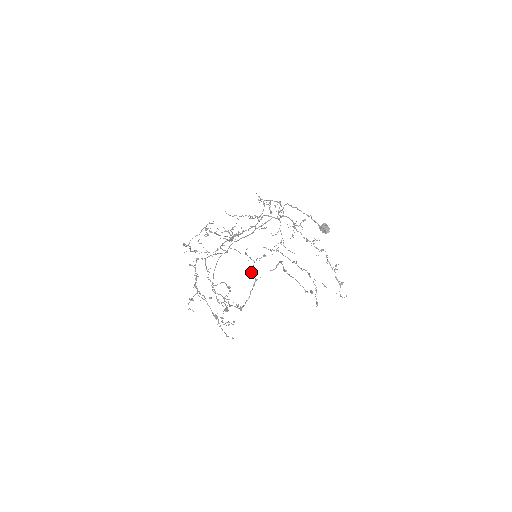
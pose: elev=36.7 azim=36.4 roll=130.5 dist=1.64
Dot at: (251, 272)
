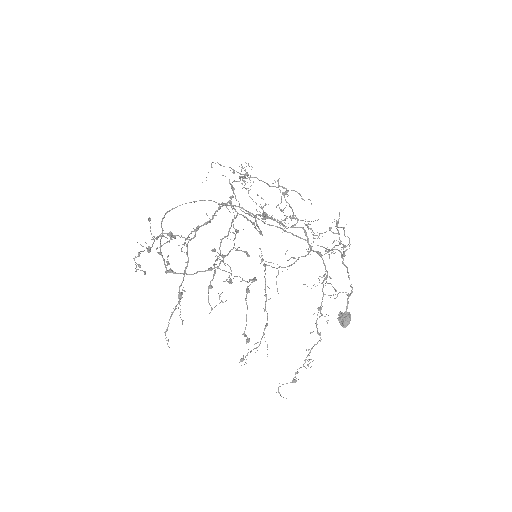
Dot at: (223, 255)
